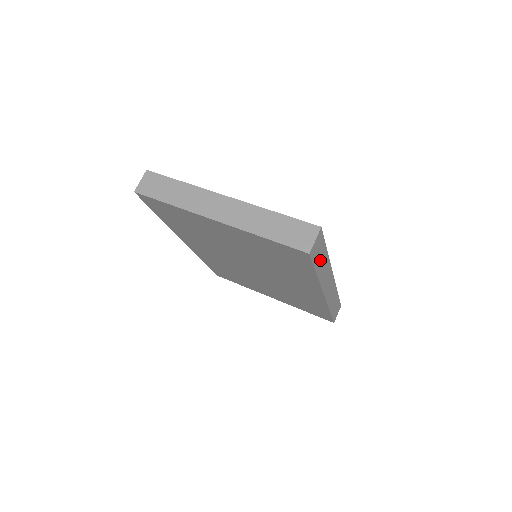
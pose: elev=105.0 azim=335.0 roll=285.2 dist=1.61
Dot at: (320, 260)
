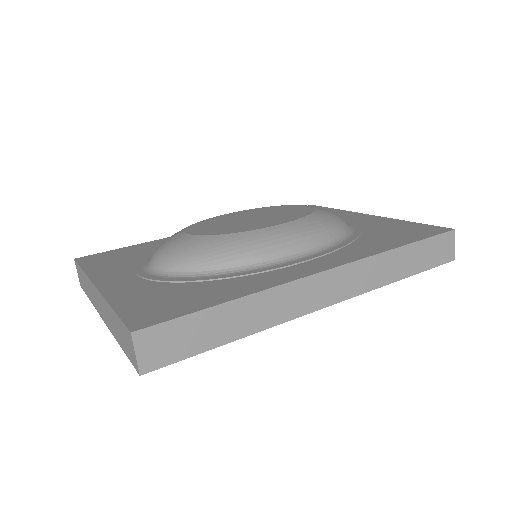
Dot at: (211, 330)
